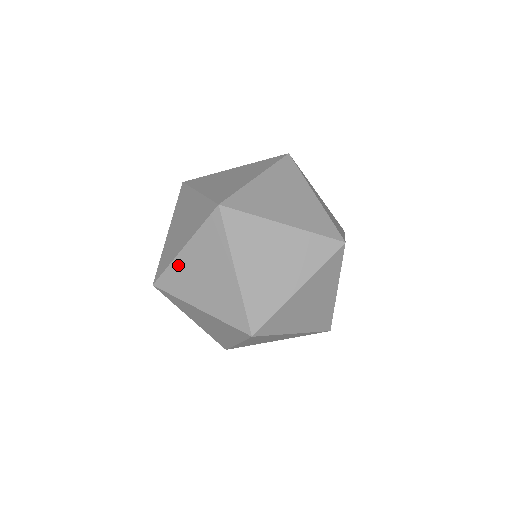
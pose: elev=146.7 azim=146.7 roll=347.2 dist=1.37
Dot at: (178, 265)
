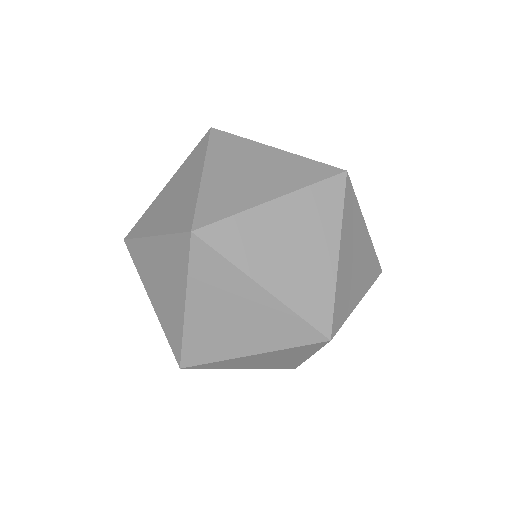
Dot at: (193, 328)
